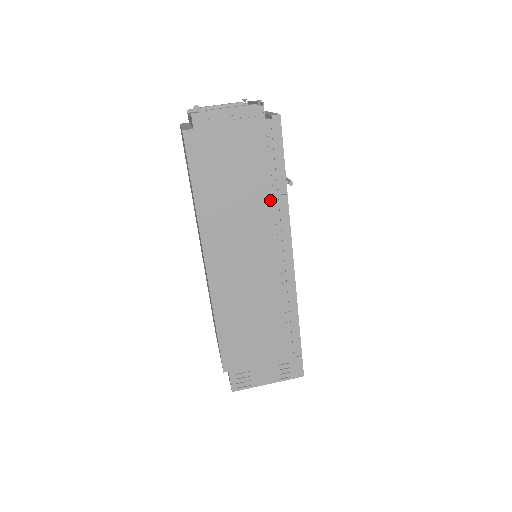
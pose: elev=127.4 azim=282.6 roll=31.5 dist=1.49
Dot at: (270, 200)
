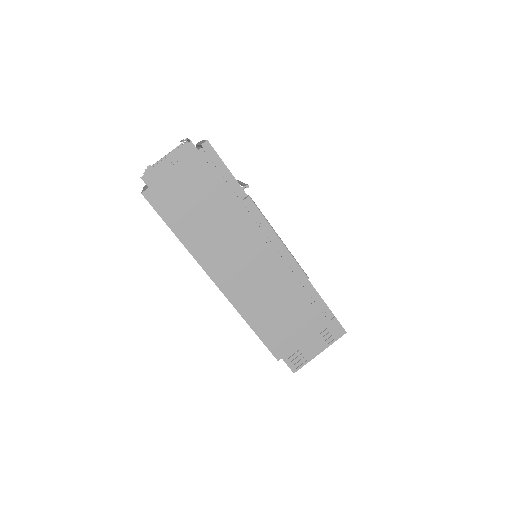
Dot at: (237, 208)
